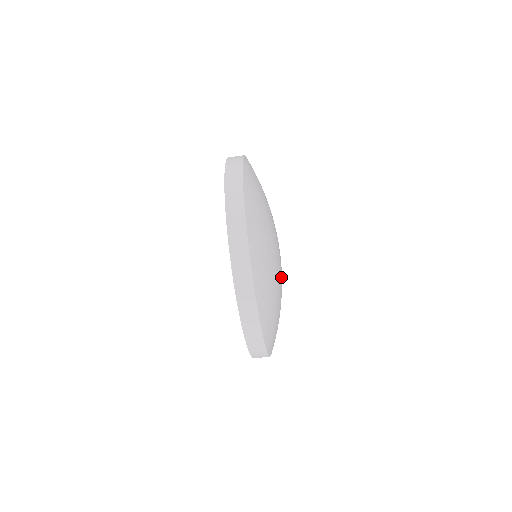
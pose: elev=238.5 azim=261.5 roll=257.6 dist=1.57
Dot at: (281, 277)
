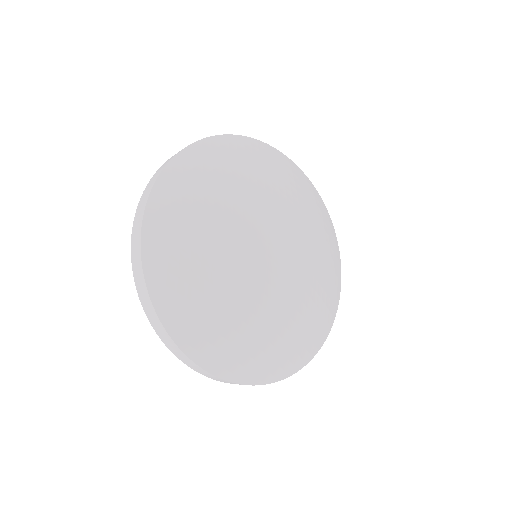
Dot at: (273, 284)
